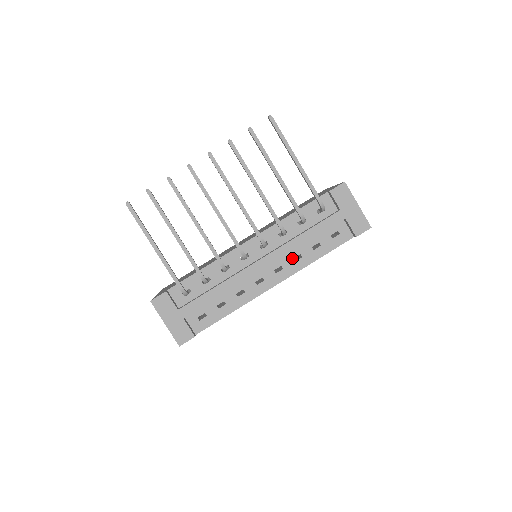
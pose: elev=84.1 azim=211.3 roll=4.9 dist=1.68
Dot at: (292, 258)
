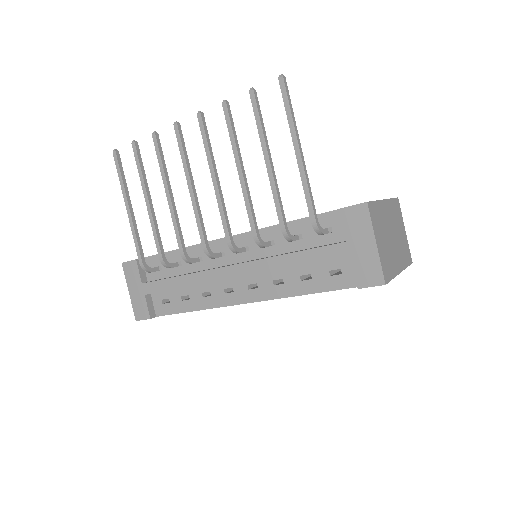
Dot at: (272, 279)
